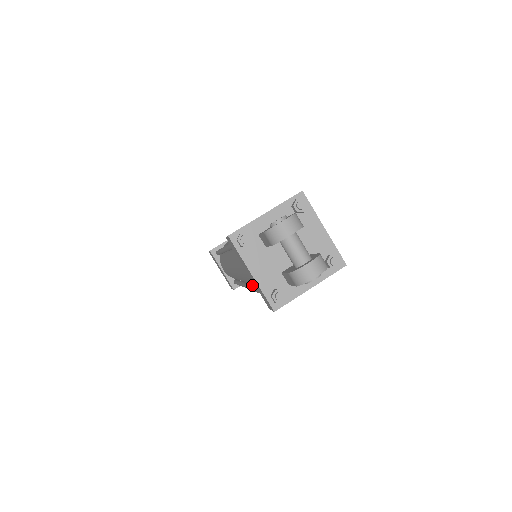
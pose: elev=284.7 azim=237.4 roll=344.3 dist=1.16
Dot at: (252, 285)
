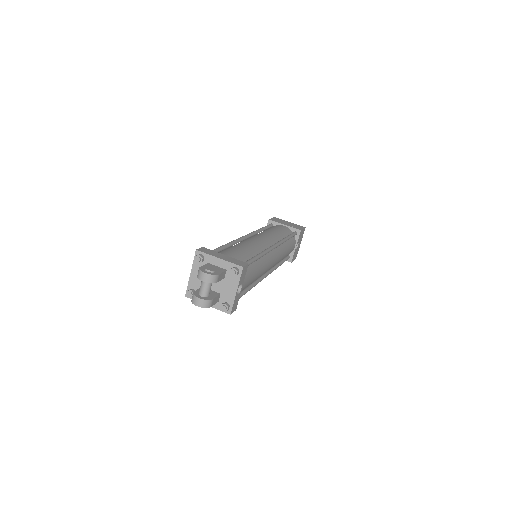
Dot at: occluded
